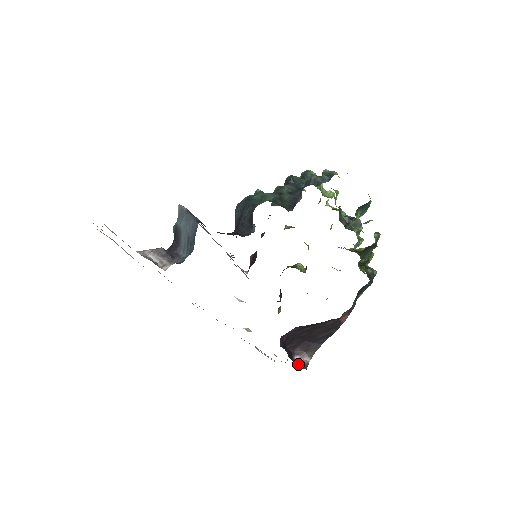
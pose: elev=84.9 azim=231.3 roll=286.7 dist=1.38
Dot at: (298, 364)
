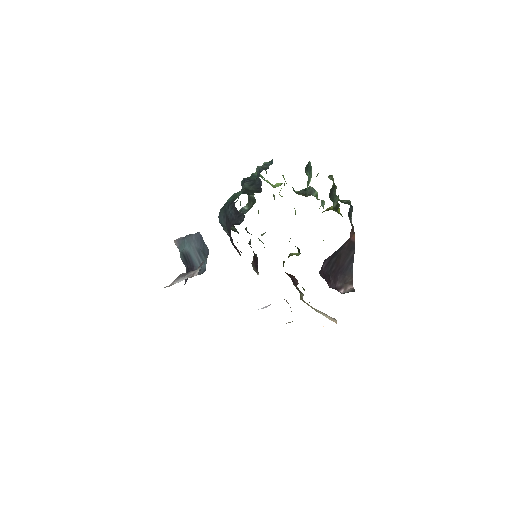
Dot at: occluded
